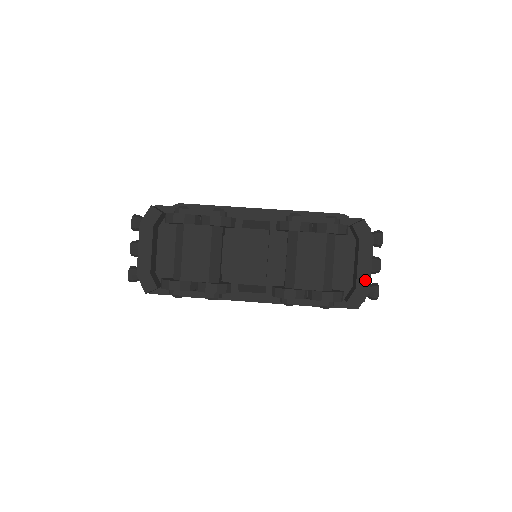
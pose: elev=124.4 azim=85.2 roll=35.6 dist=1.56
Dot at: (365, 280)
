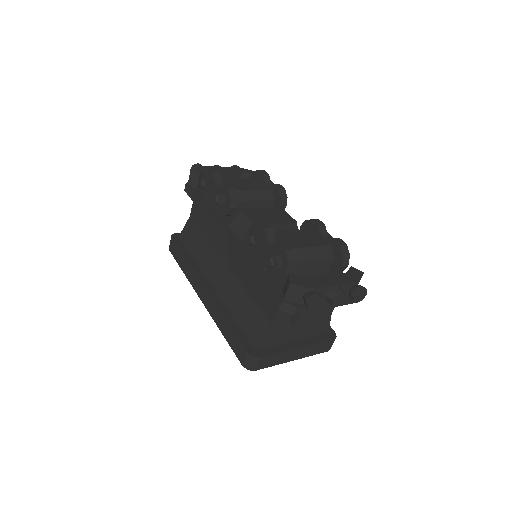
Dot at: (320, 283)
